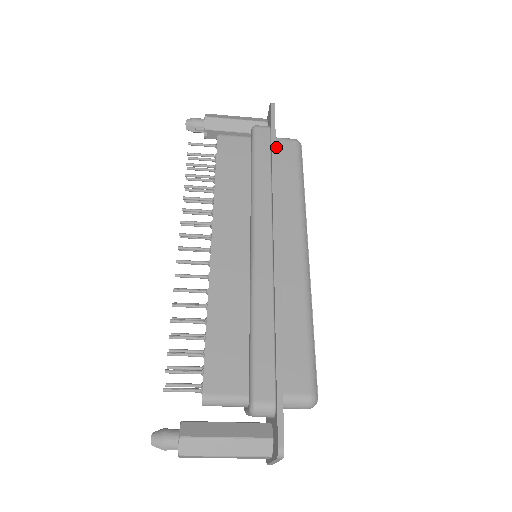
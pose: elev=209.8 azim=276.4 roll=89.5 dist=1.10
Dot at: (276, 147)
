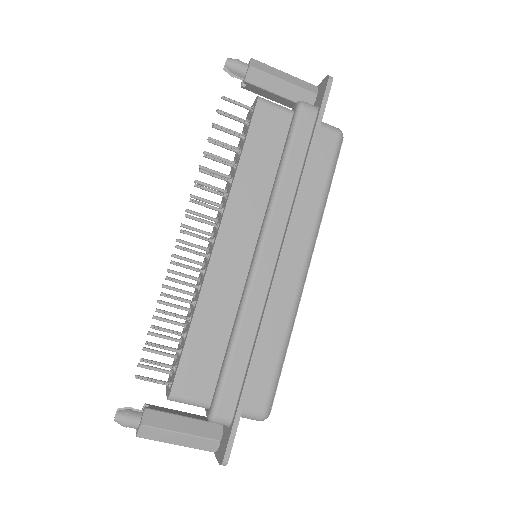
Dot at: occluded
